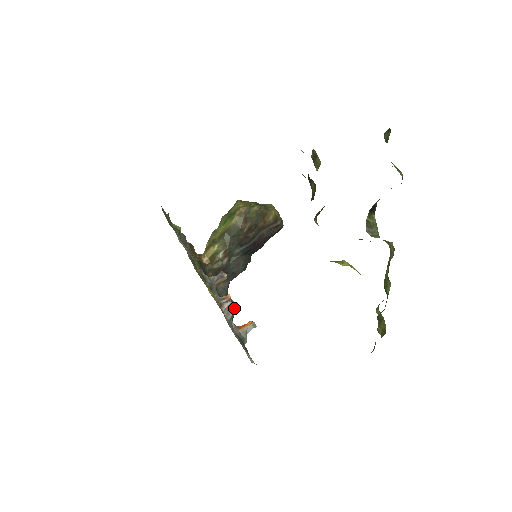
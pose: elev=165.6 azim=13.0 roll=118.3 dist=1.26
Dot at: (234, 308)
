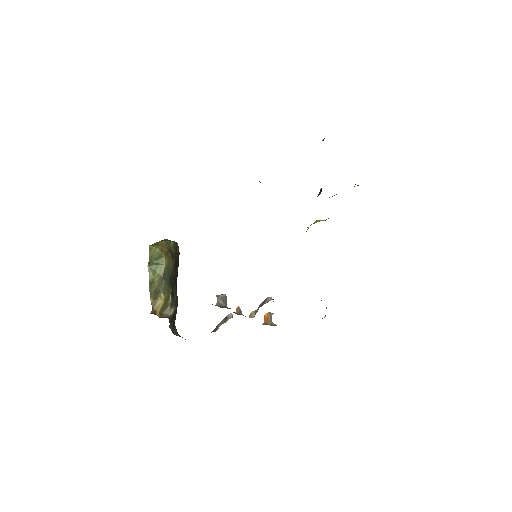
Dot at: occluded
